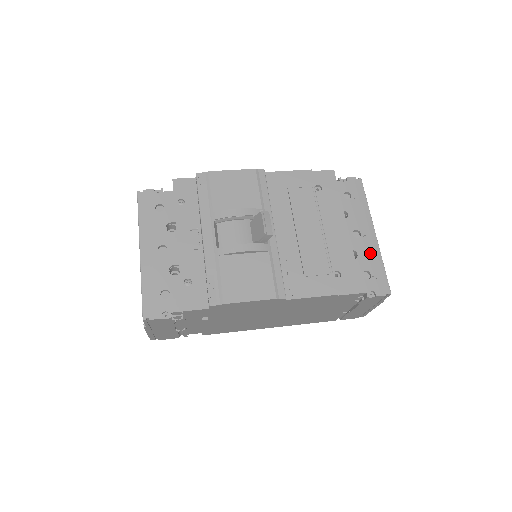
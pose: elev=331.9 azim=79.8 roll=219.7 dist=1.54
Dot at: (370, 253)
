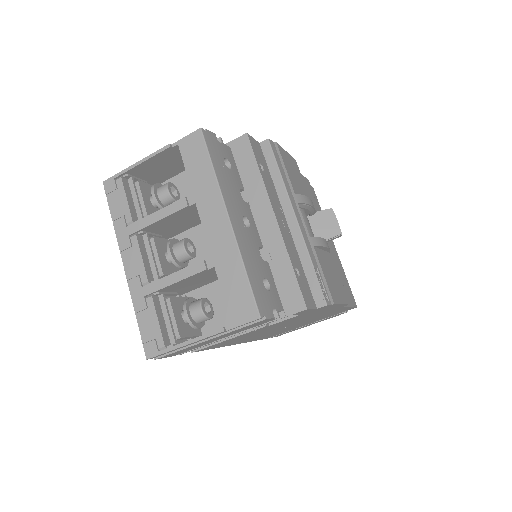
Dot at: occluded
